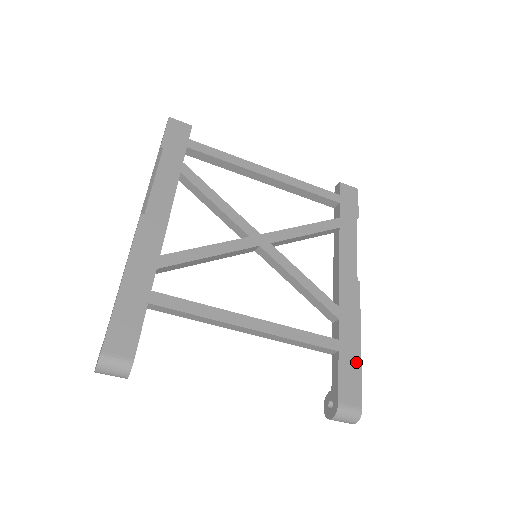
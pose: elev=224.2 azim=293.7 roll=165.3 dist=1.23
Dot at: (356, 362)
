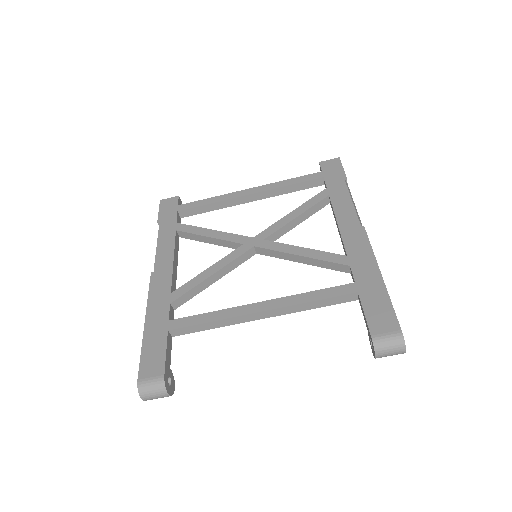
Dot at: (381, 293)
